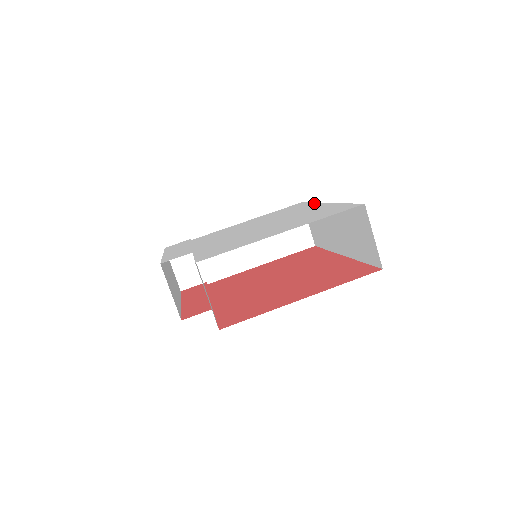
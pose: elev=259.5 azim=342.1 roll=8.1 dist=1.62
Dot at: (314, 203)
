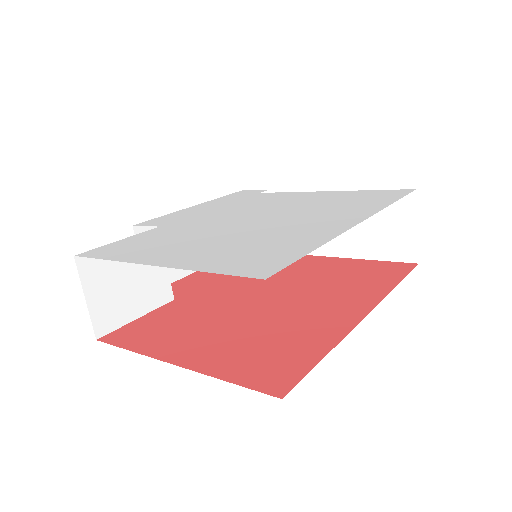
Dot at: (379, 207)
